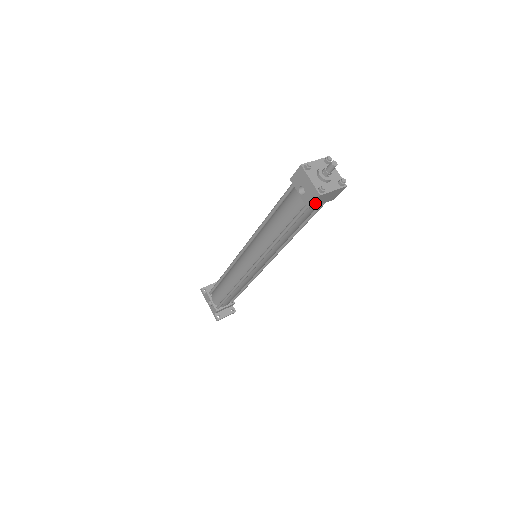
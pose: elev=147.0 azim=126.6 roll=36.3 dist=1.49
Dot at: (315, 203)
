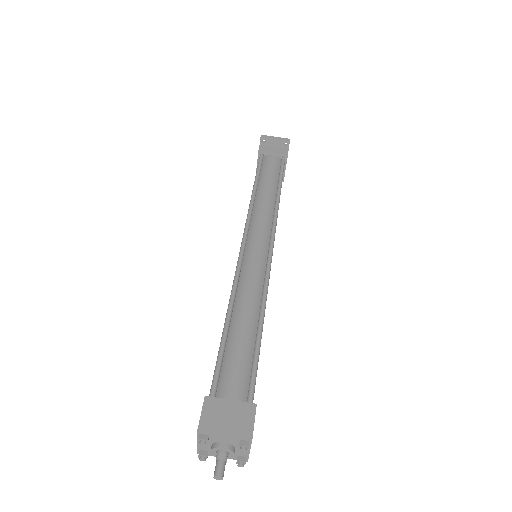
Dot at: occluded
